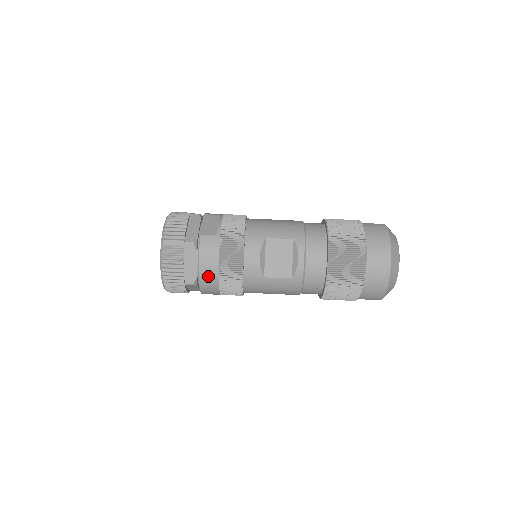
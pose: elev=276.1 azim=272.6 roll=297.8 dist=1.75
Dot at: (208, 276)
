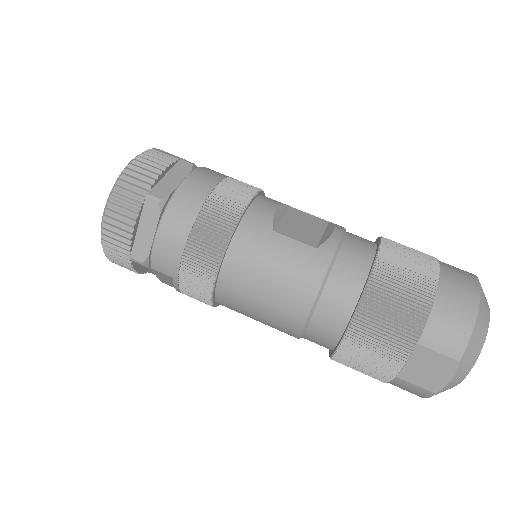
Dot at: (191, 193)
